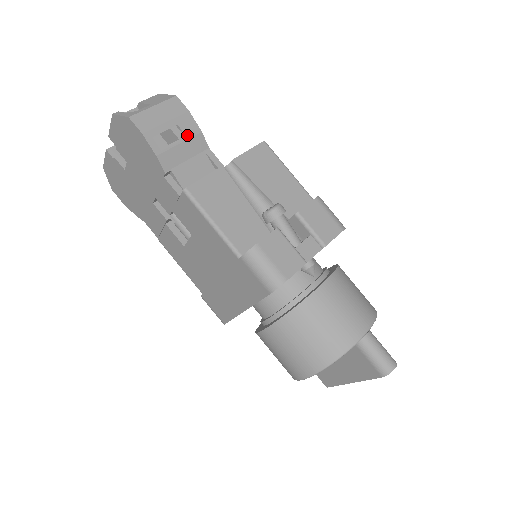
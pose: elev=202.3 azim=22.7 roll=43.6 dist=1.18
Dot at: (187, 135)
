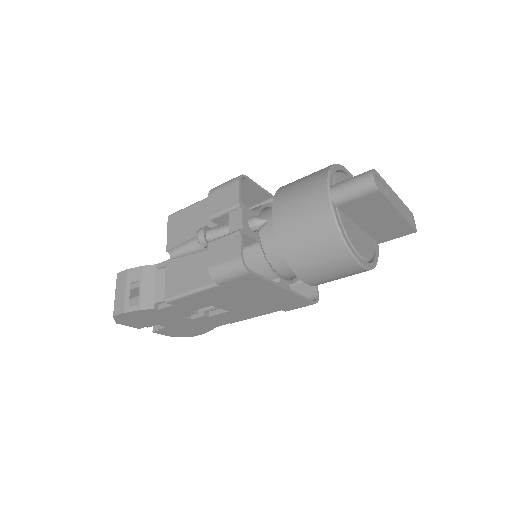
Dot at: (139, 279)
